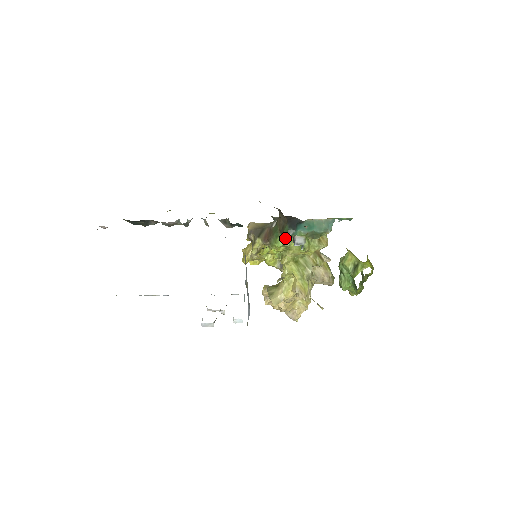
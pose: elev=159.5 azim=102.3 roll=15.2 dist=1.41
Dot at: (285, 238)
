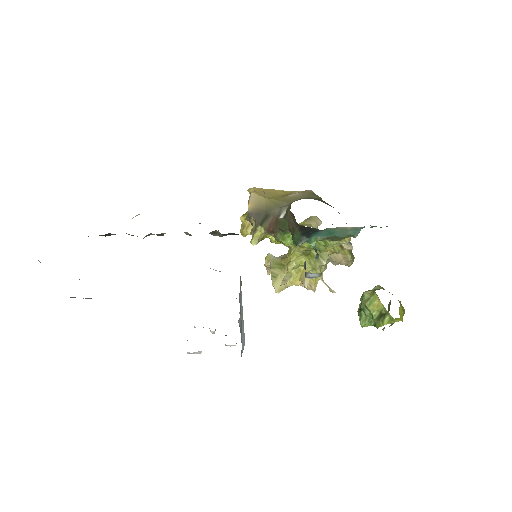
Dot at: (295, 244)
